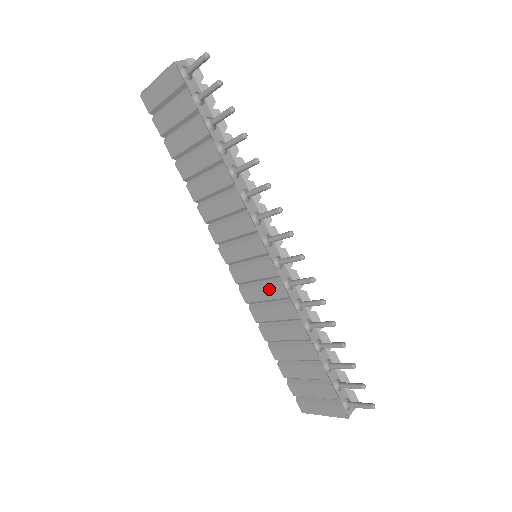
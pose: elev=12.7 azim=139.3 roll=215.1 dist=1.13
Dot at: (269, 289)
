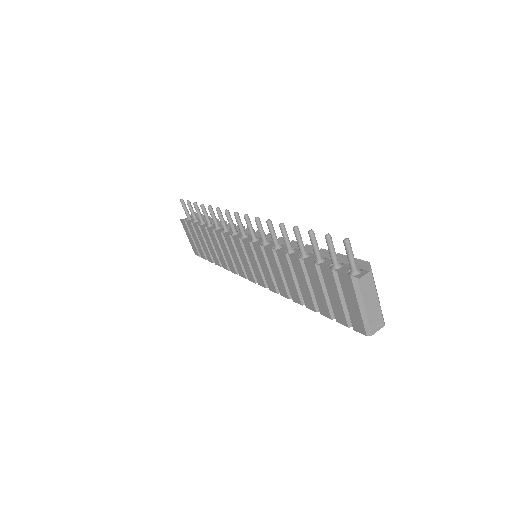
Dot at: (260, 260)
